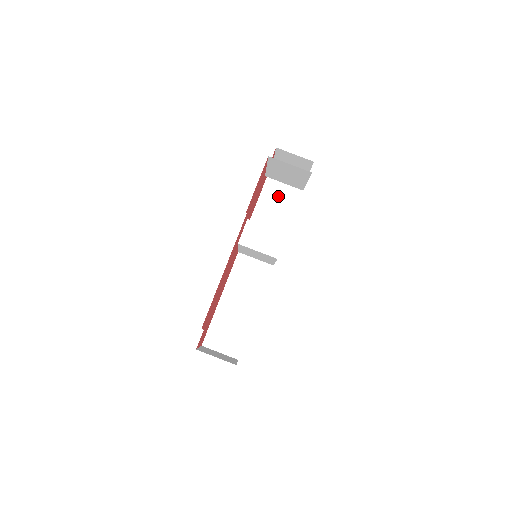
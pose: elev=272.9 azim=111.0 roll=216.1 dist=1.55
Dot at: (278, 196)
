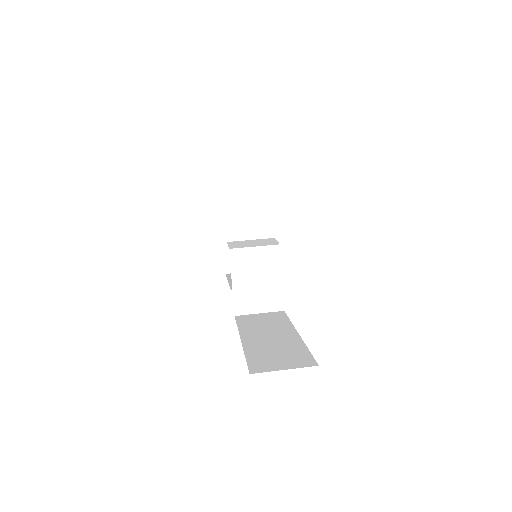
Dot at: occluded
